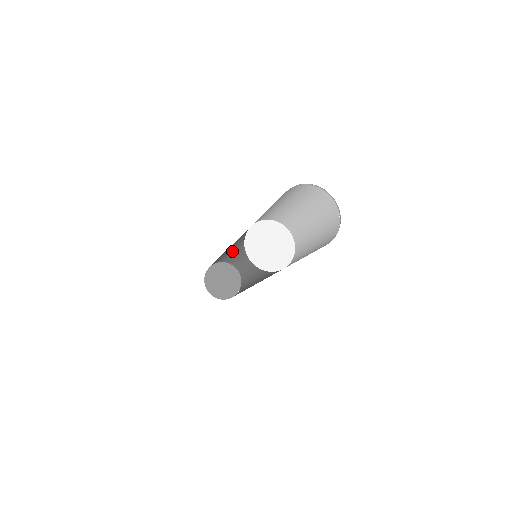
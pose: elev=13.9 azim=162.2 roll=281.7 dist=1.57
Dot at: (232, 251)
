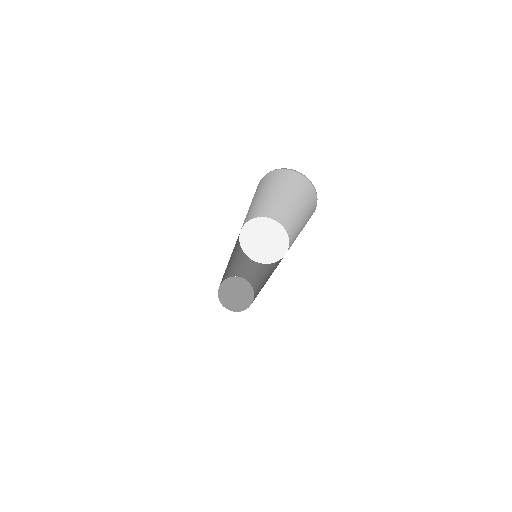
Dot at: (233, 263)
